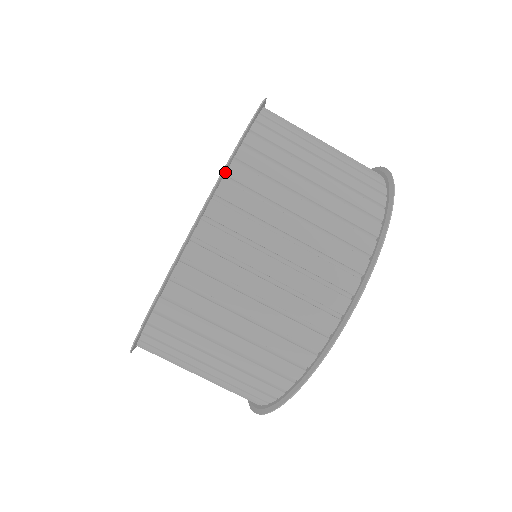
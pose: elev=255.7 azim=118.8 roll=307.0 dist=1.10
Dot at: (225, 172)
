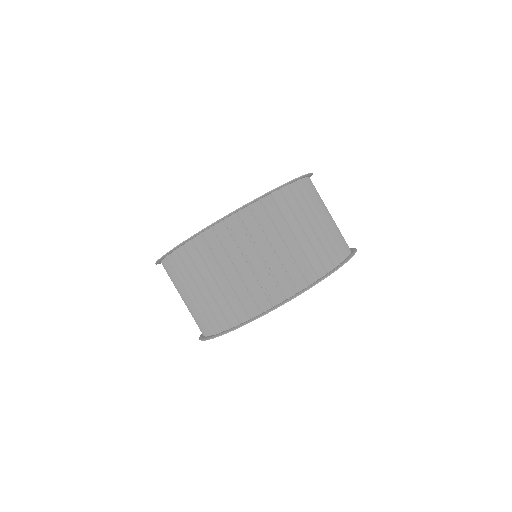
Dot at: (272, 192)
